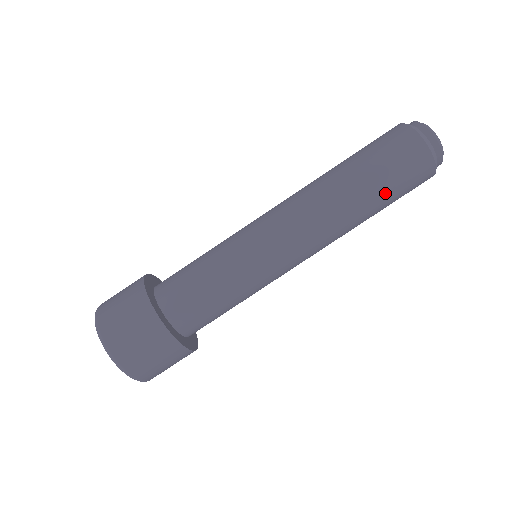
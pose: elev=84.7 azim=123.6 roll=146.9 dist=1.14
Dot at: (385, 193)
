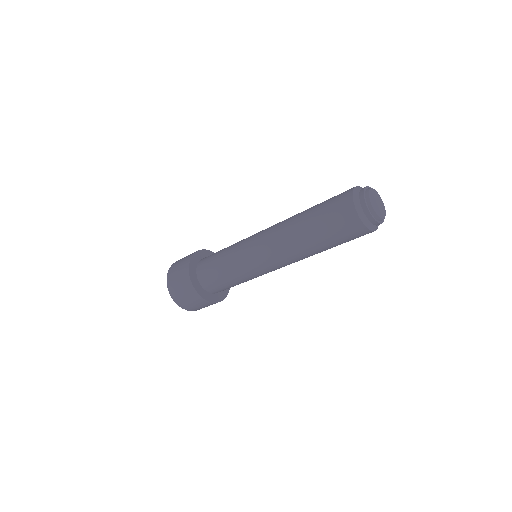
Dot at: (337, 245)
